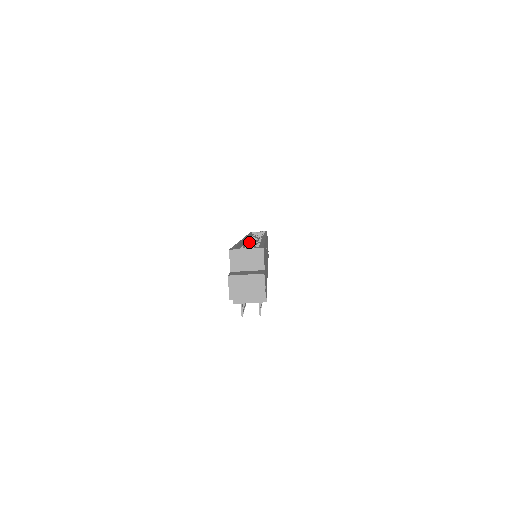
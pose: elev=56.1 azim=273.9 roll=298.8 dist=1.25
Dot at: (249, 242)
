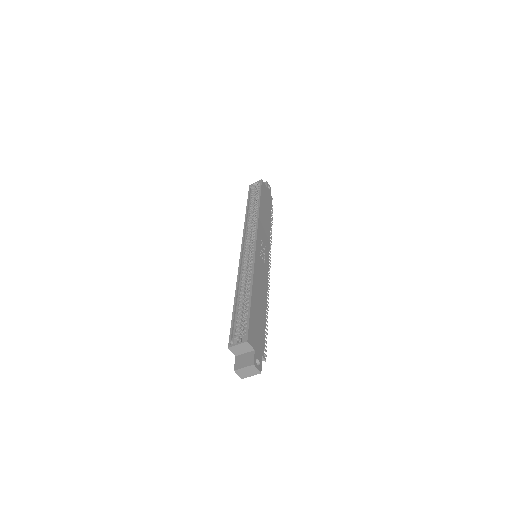
Dot at: (244, 269)
